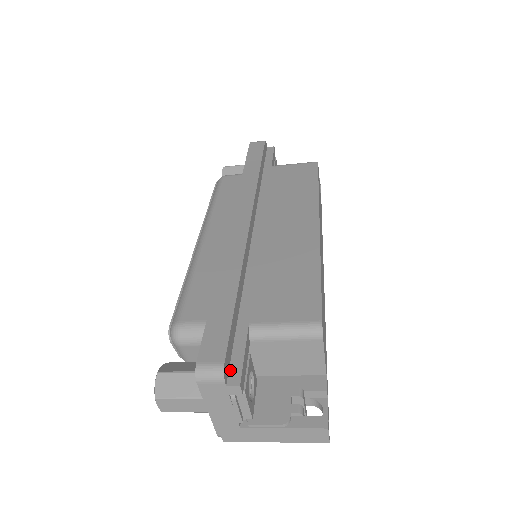
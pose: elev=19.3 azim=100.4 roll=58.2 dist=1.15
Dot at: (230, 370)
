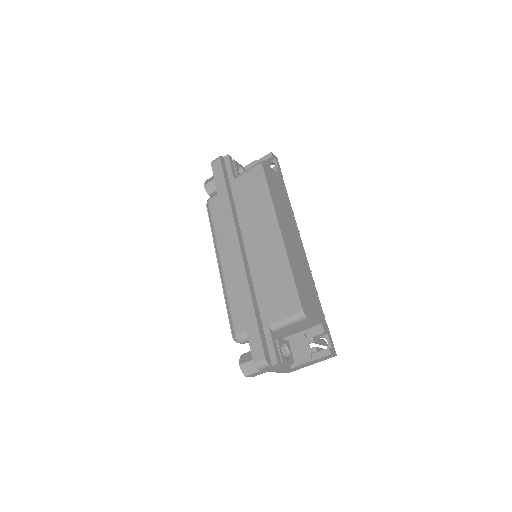
Dot at: (270, 357)
